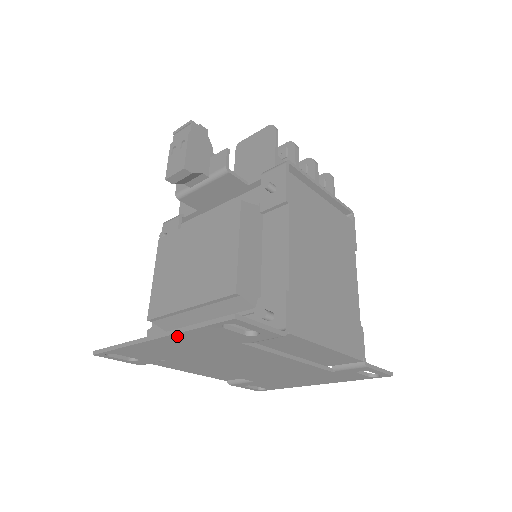
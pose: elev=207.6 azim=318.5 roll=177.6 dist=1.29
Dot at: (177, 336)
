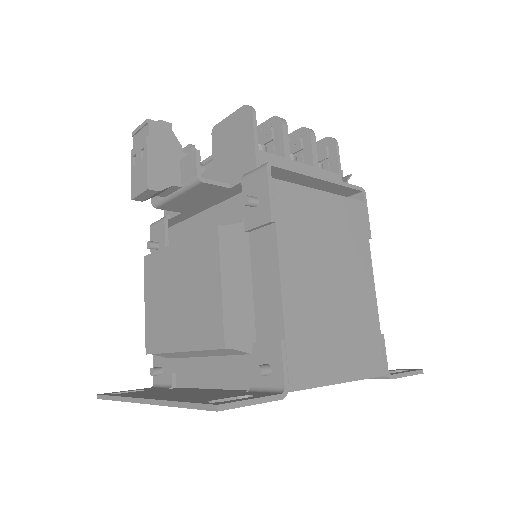
Dot at: occluded
